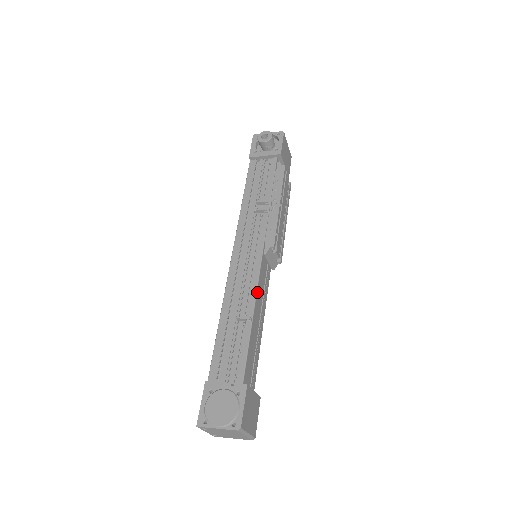
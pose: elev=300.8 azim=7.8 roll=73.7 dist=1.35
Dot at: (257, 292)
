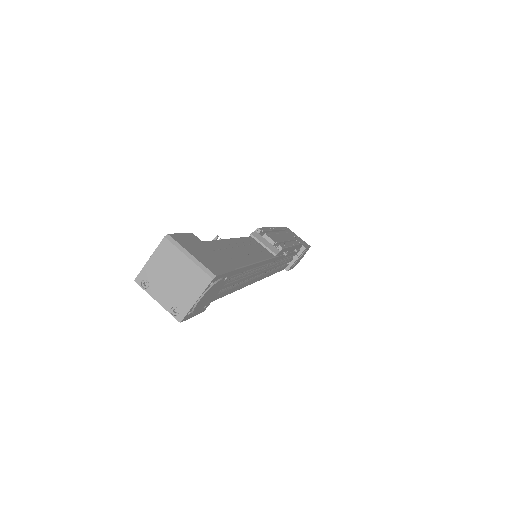
Dot at: (236, 239)
